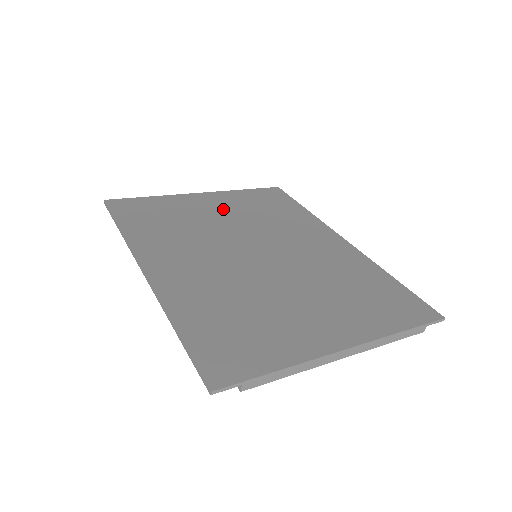
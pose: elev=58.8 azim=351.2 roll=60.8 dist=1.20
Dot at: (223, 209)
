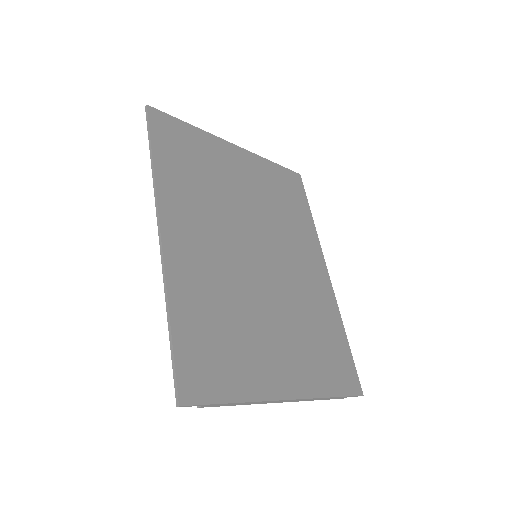
Dot at: (248, 180)
